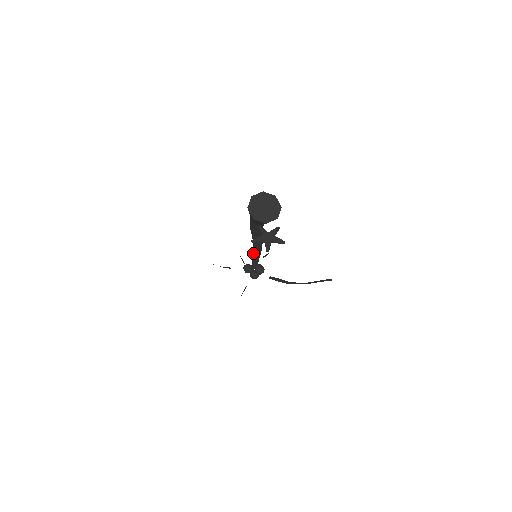
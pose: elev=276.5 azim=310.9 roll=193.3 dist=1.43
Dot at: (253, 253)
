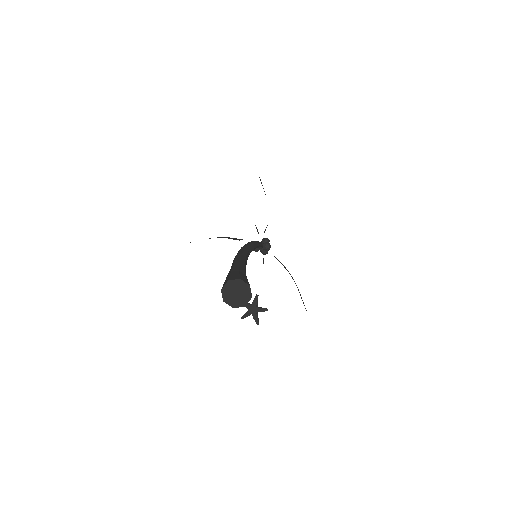
Dot at: occluded
